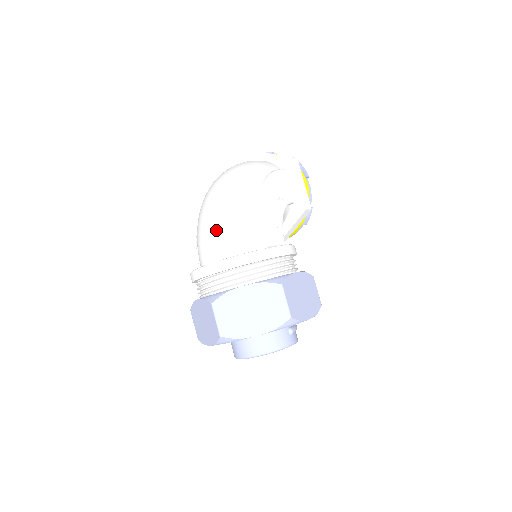
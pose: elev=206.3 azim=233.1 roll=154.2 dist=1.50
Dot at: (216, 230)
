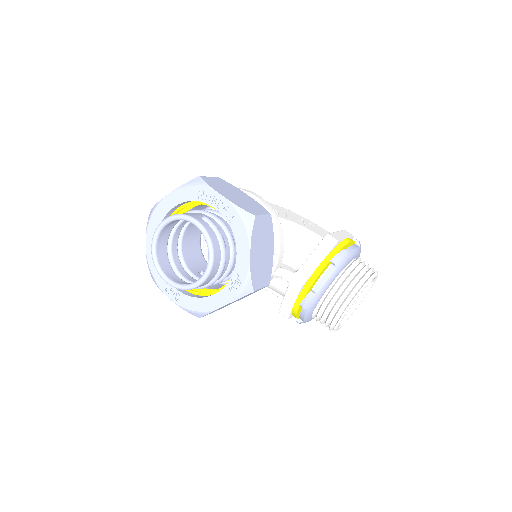
Dot at: occluded
